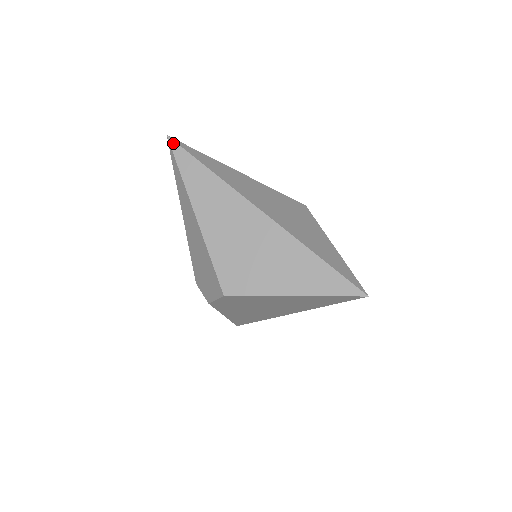
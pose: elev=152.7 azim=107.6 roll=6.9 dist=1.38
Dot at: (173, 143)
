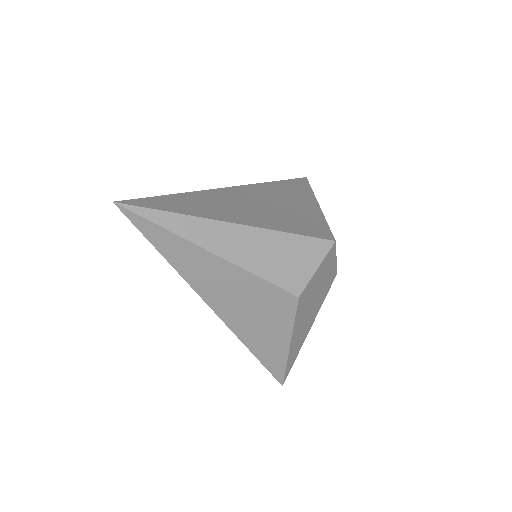
Dot at: (122, 212)
